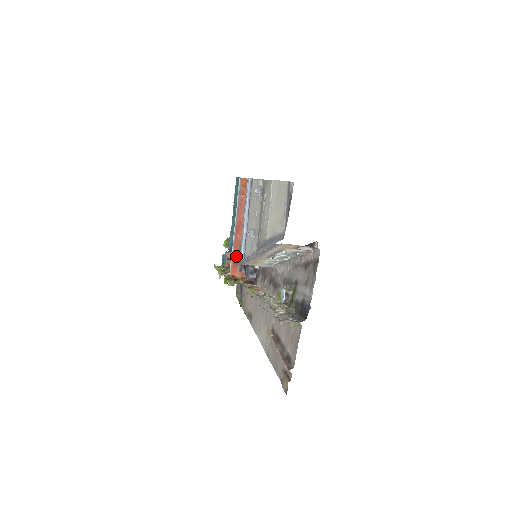
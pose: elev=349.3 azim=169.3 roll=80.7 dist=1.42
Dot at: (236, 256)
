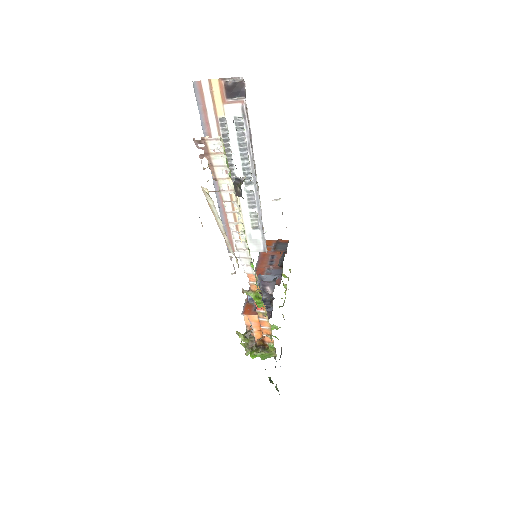
Dot at: occluded
